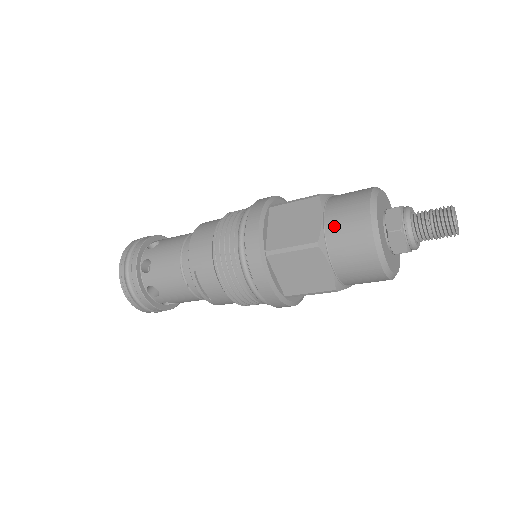
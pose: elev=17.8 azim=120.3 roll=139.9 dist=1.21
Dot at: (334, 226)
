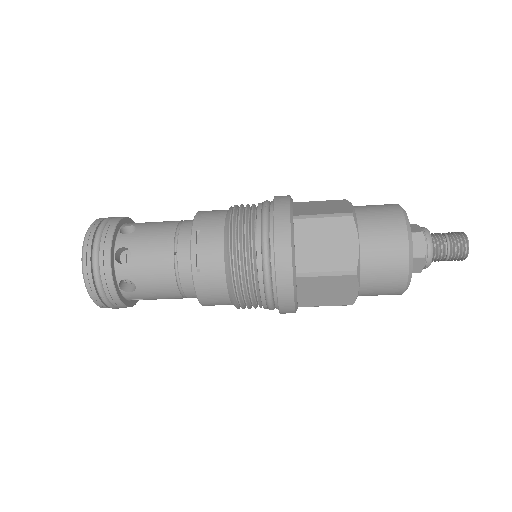
Dot at: (365, 211)
